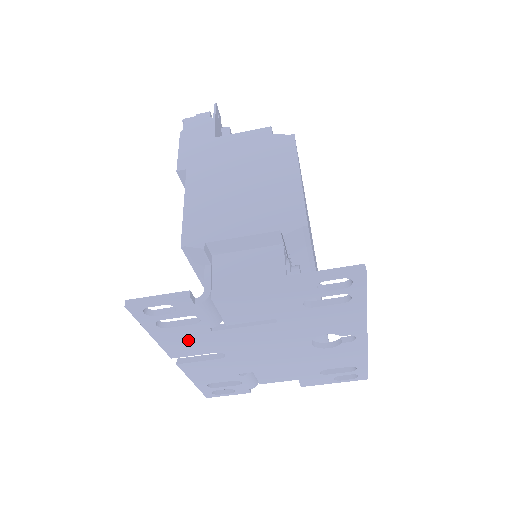
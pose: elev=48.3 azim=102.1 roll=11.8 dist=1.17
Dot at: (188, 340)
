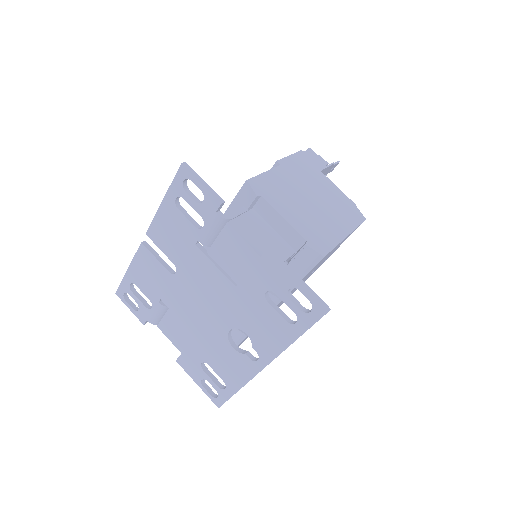
Dot at: (174, 233)
